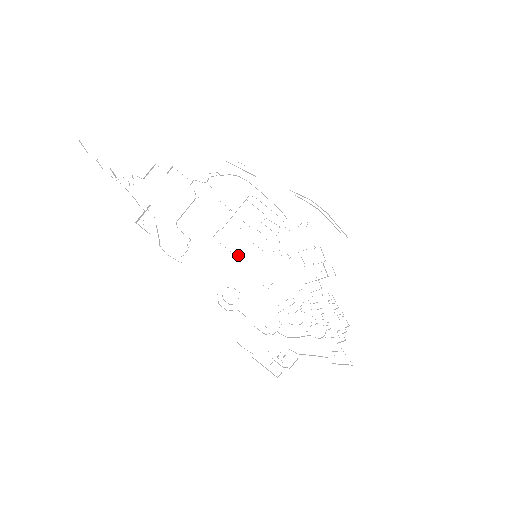
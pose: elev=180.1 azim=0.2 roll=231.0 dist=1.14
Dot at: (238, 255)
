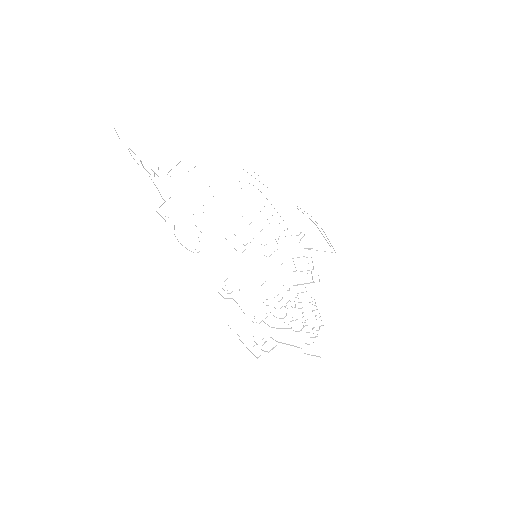
Dot at: (241, 252)
